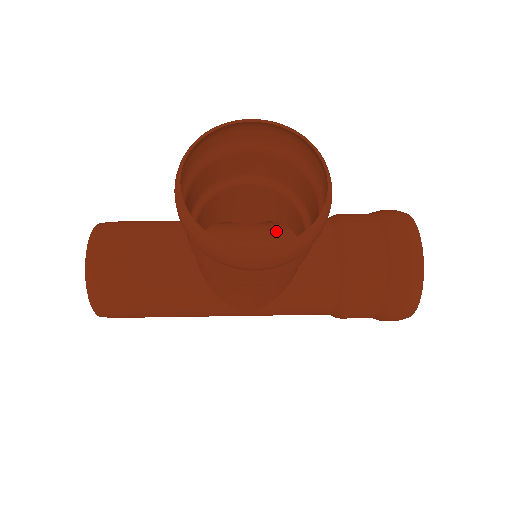
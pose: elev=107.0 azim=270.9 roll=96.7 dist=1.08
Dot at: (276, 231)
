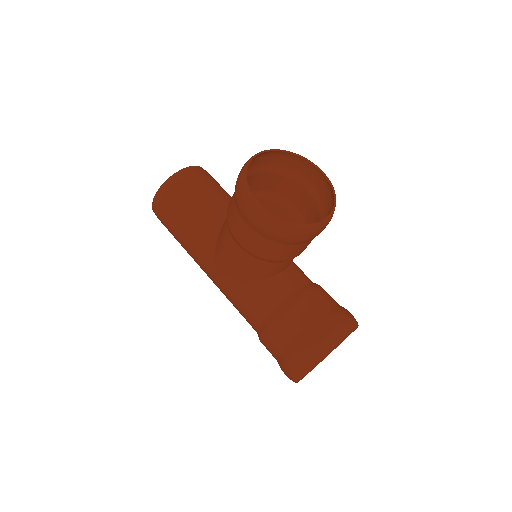
Dot at: occluded
